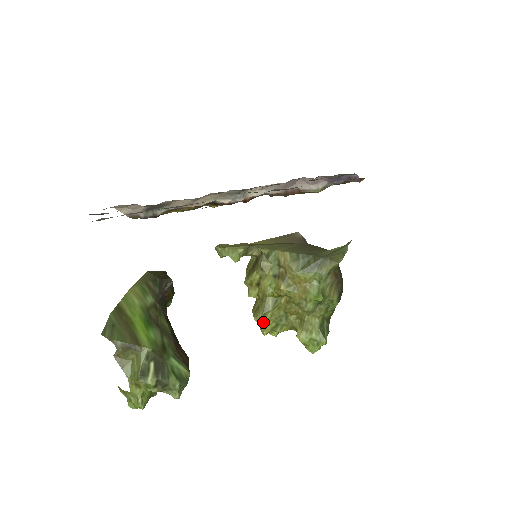
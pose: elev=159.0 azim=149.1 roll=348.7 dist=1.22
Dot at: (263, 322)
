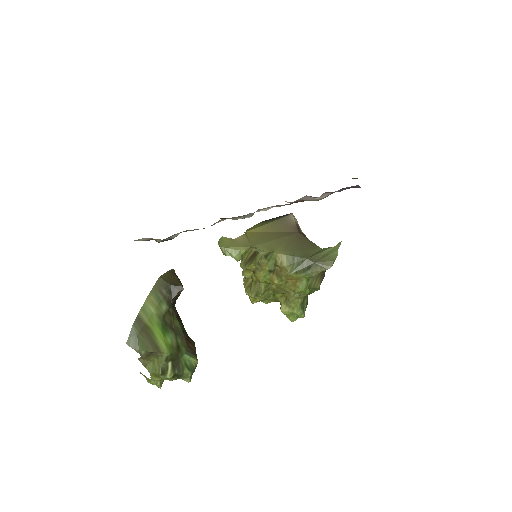
Dot at: occluded
